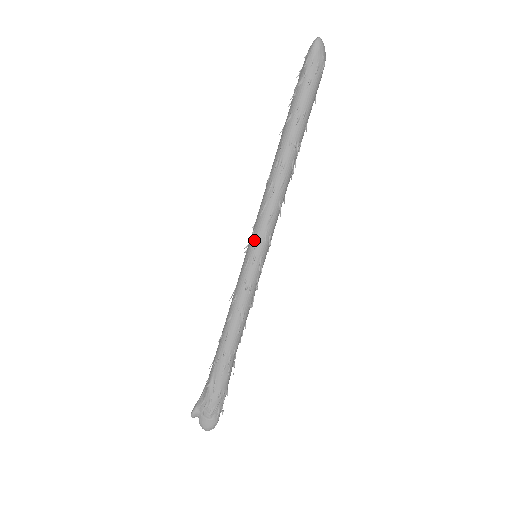
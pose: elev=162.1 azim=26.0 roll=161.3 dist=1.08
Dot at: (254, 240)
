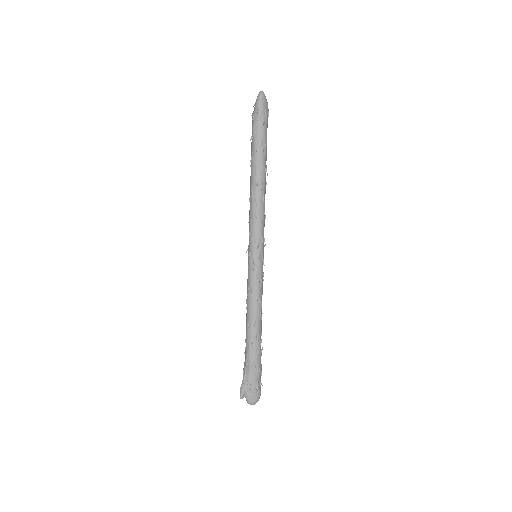
Dot at: (255, 244)
